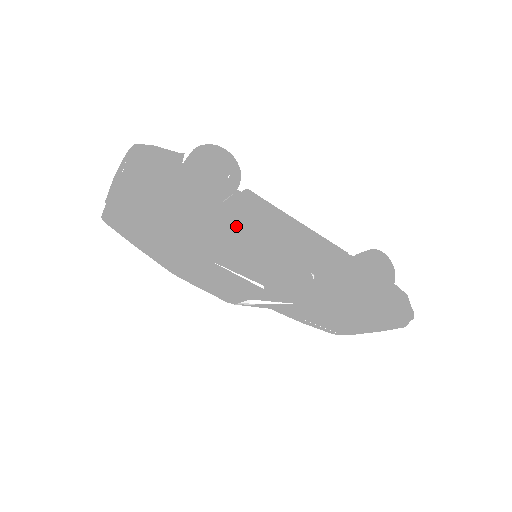
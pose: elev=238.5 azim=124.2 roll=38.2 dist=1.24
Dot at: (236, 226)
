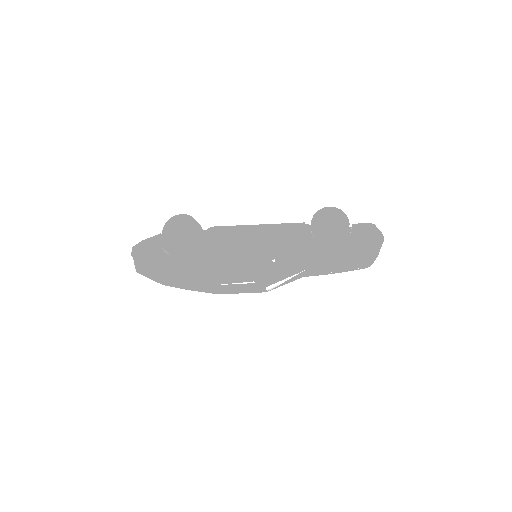
Dot at: (209, 259)
